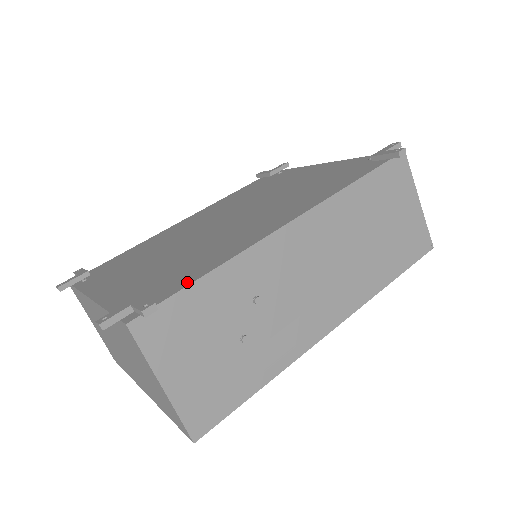
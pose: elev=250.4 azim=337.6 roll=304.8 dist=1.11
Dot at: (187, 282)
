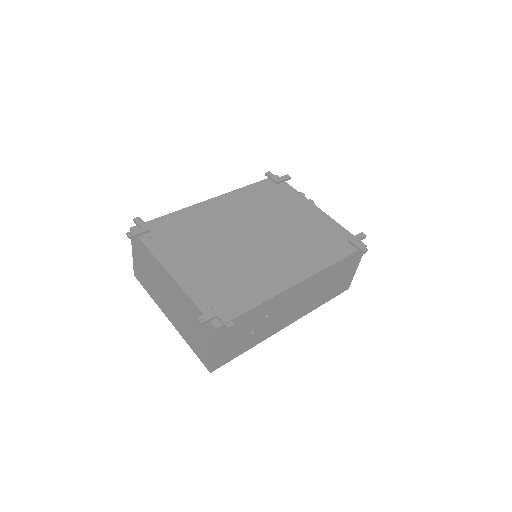
Dot at: (245, 308)
